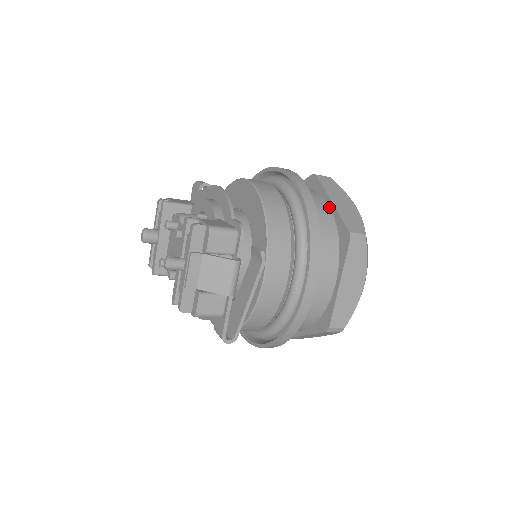
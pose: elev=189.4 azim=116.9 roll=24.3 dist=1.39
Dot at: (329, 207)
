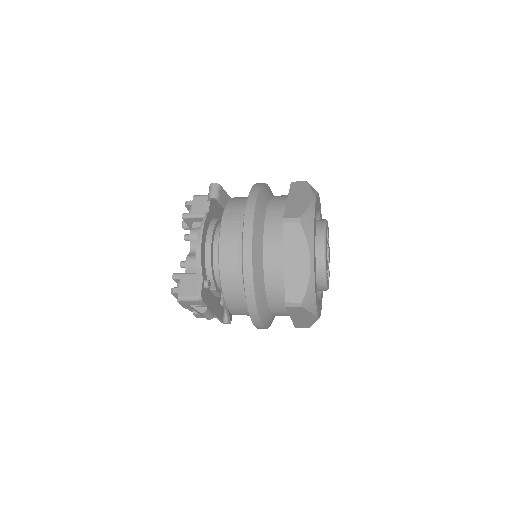
Dot at: (284, 265)
